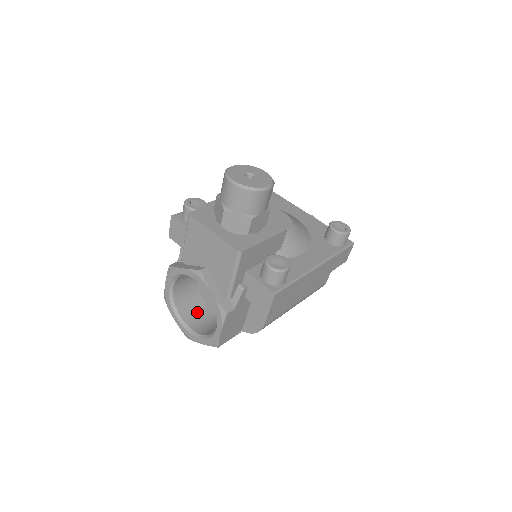
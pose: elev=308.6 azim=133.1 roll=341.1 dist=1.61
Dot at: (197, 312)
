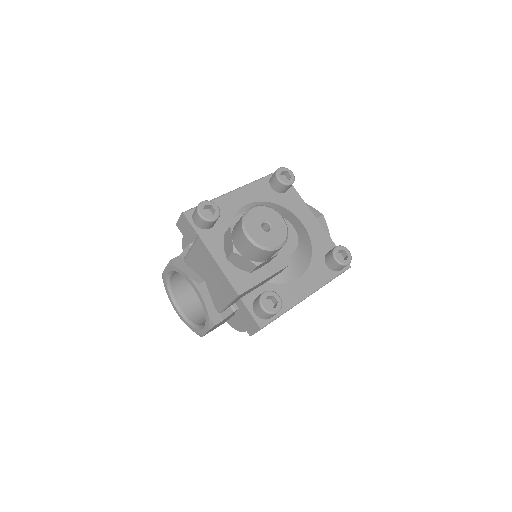
Dot at: (190, 292)
